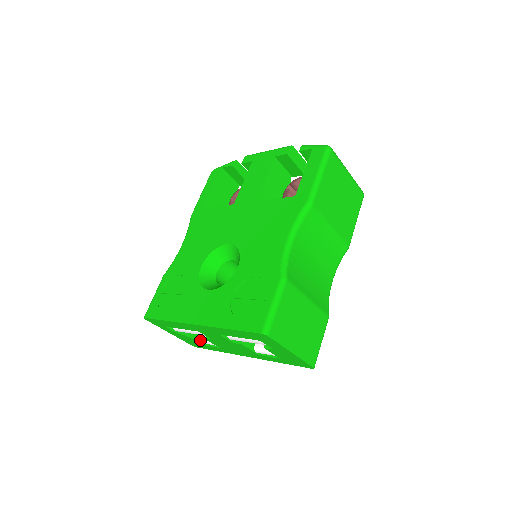
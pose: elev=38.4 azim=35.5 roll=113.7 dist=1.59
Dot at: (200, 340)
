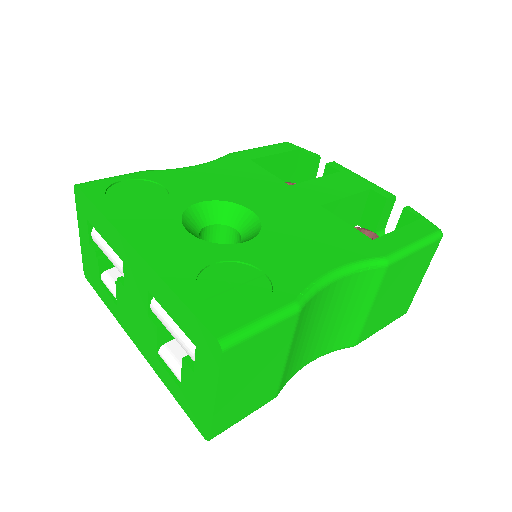
Dot at: (104, 274)
